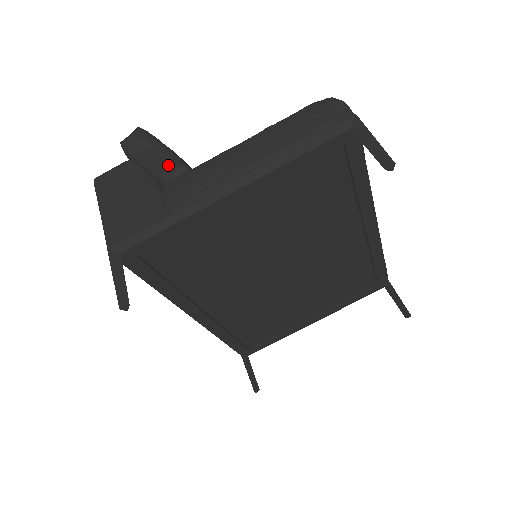
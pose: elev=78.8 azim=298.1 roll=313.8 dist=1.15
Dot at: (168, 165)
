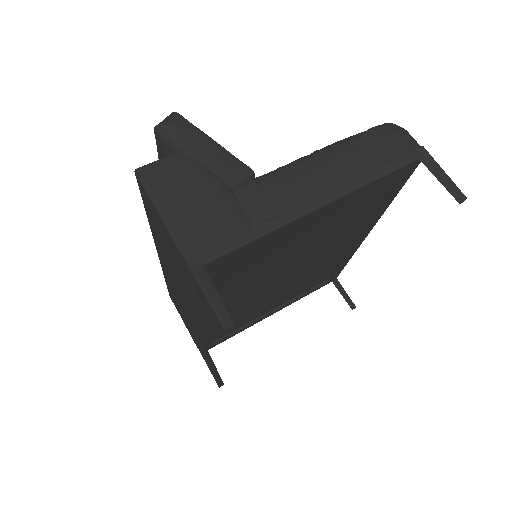
Dot at: (232, 166)
